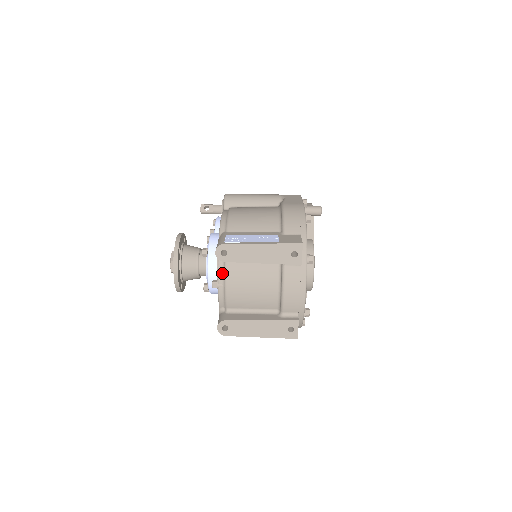
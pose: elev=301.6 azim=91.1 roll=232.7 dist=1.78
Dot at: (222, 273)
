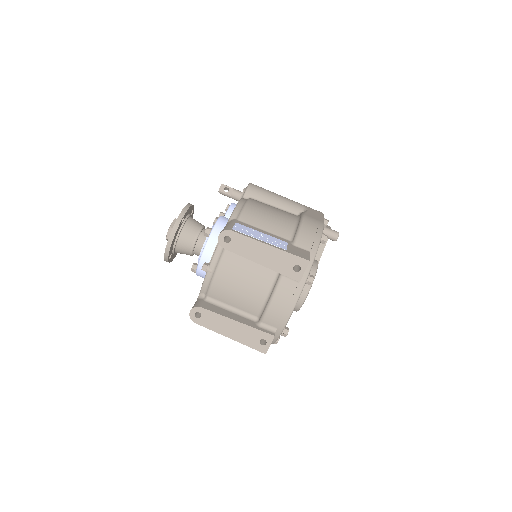
Dot at: (217, 259)
